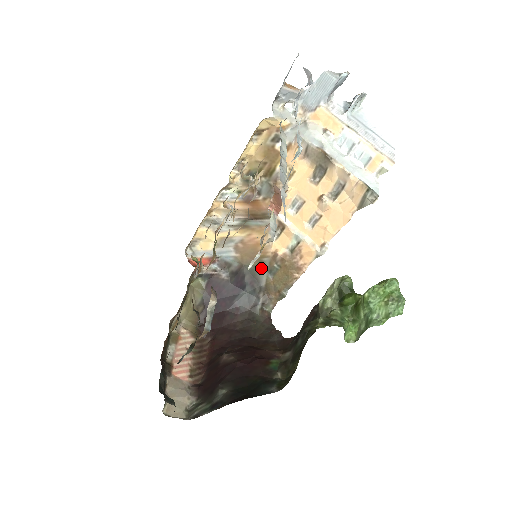
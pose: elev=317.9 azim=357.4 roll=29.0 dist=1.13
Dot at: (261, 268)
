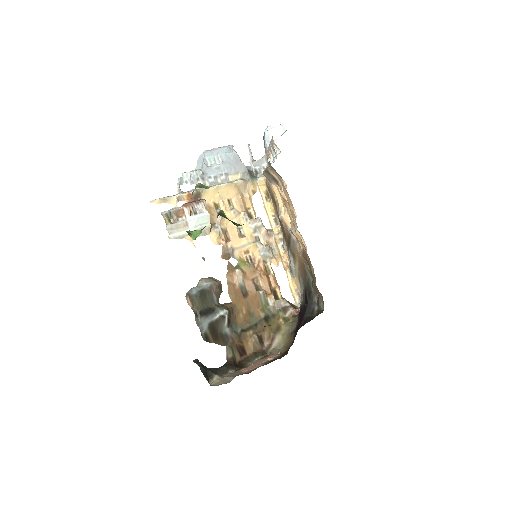
Dot at: (308, 278)
